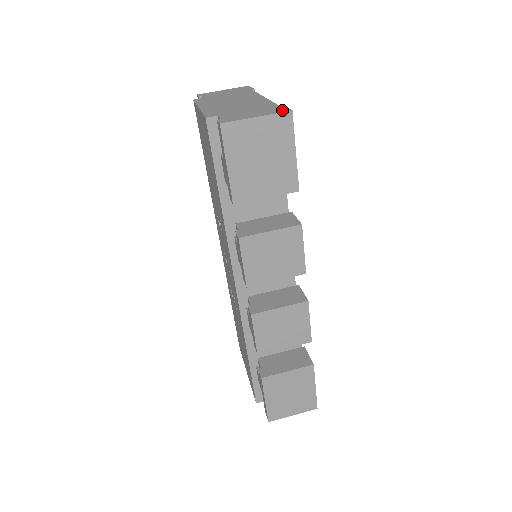
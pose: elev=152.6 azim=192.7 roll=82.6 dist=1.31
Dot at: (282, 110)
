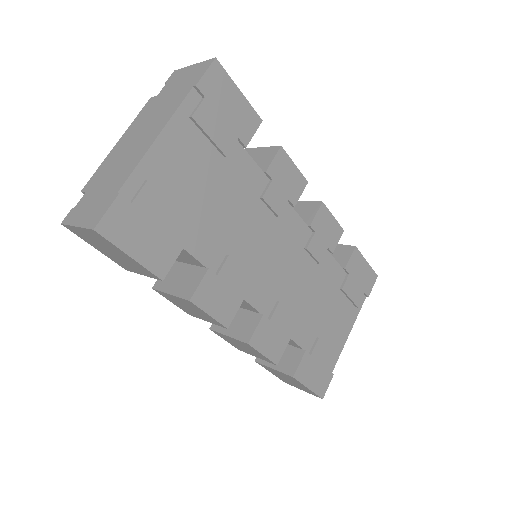
Dot at: (94, 221)
